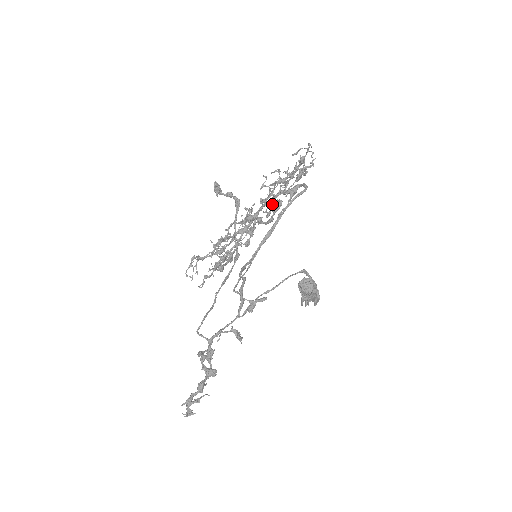
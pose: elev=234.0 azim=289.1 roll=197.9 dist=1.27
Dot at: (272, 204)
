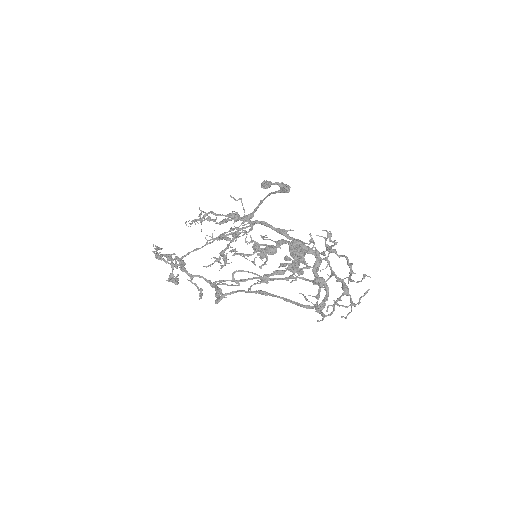
Dot at: (302, 249)
